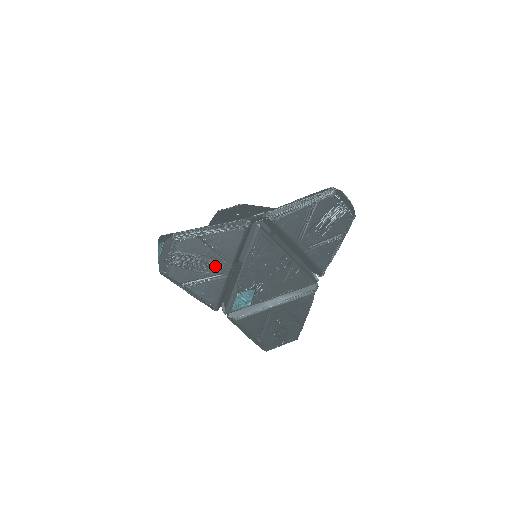
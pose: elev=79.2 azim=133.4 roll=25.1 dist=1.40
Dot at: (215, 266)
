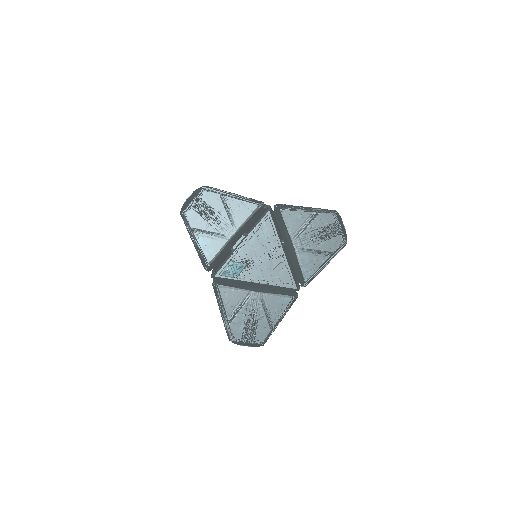
Dot at: (223, 226)
